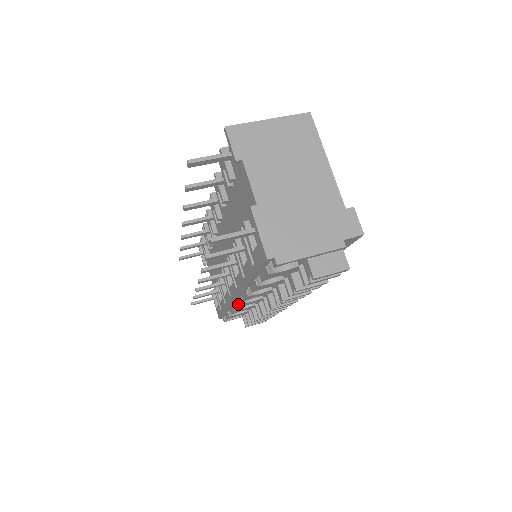
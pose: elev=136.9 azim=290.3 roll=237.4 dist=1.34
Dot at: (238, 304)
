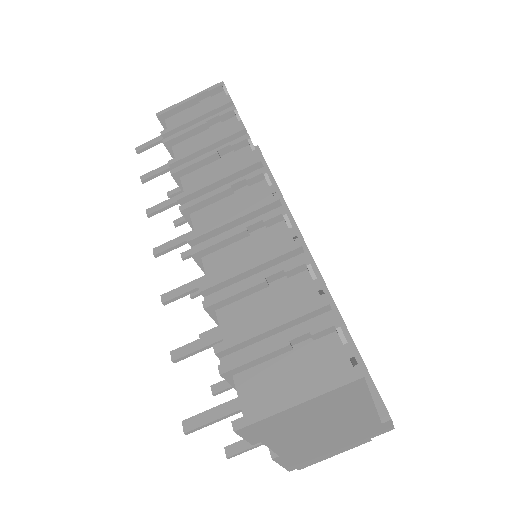
Dot at: occluded
